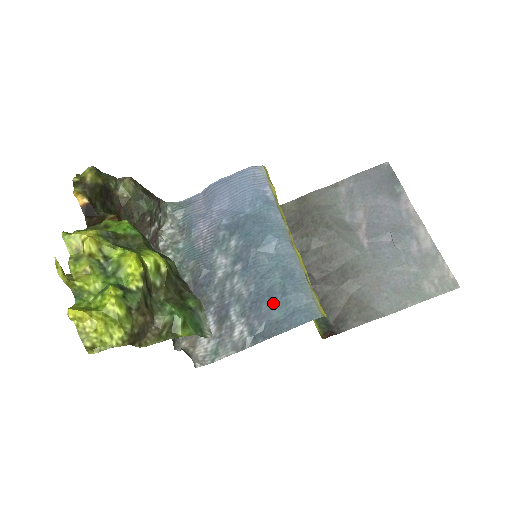
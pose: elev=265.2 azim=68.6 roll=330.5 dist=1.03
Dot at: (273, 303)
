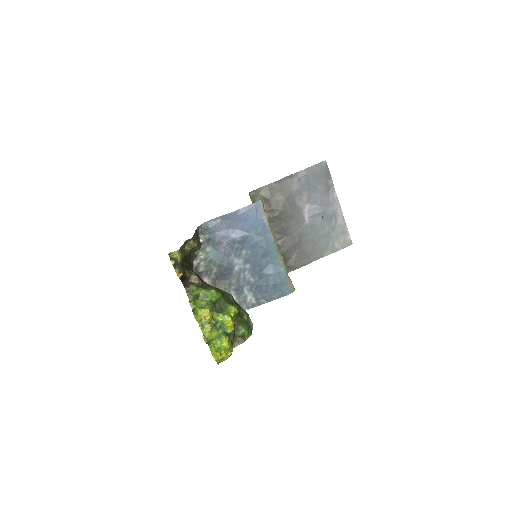
Dot at: (269, 286)
